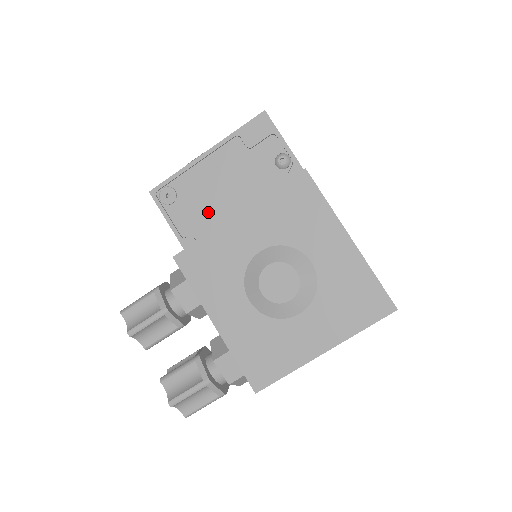
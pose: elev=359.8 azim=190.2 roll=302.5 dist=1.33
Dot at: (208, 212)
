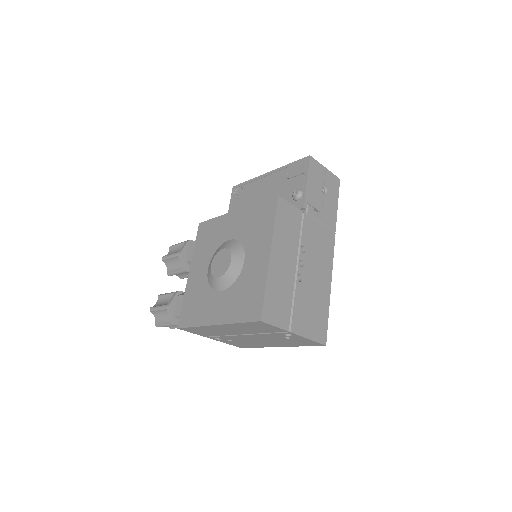
Dot at: occluded
